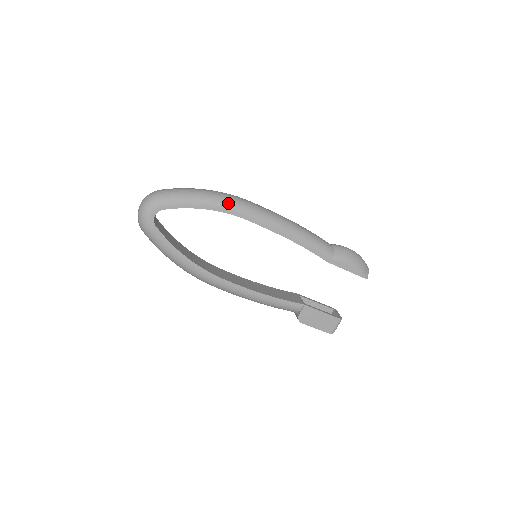
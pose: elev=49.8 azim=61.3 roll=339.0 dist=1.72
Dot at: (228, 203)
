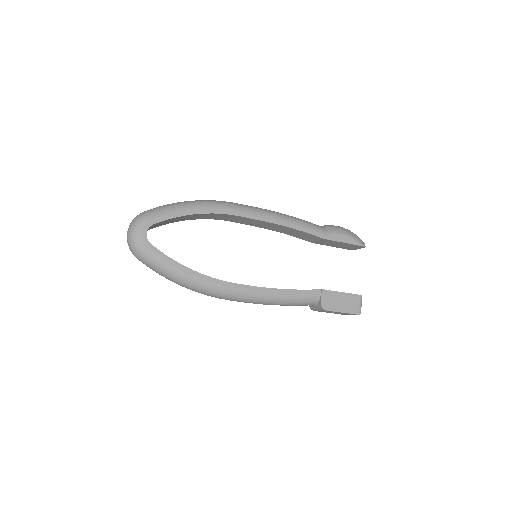
Dot at: (213, 204)
